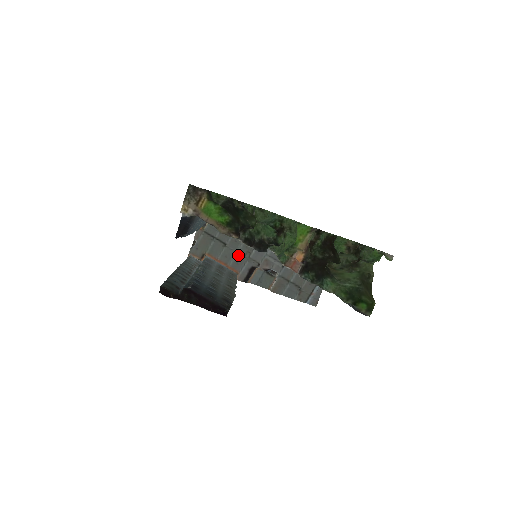
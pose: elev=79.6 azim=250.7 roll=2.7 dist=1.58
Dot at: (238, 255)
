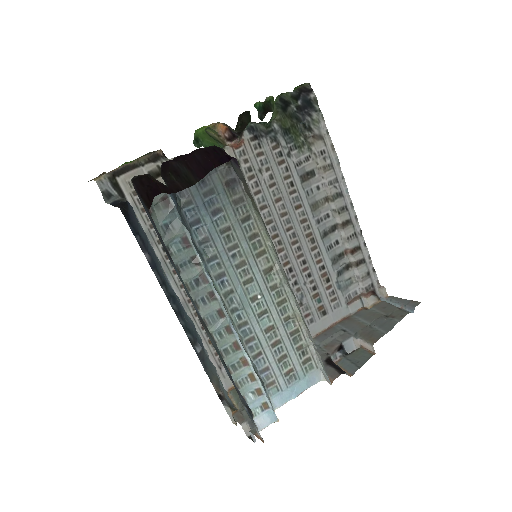
Dot at: occluded
